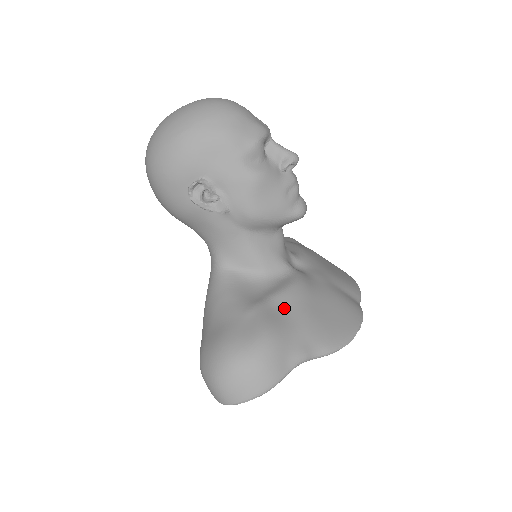
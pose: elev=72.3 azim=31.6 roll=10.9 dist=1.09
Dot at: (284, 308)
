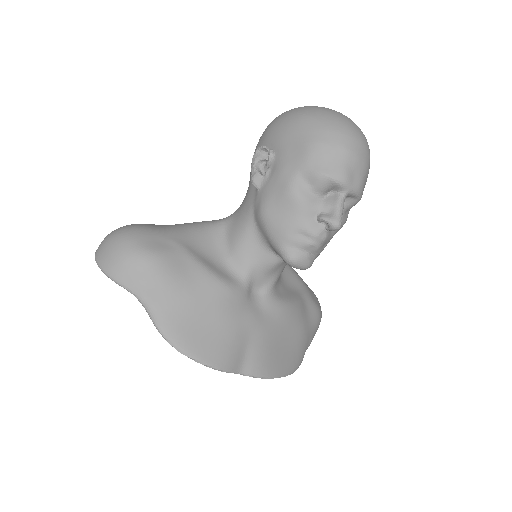
Dot at: (189, 273)
